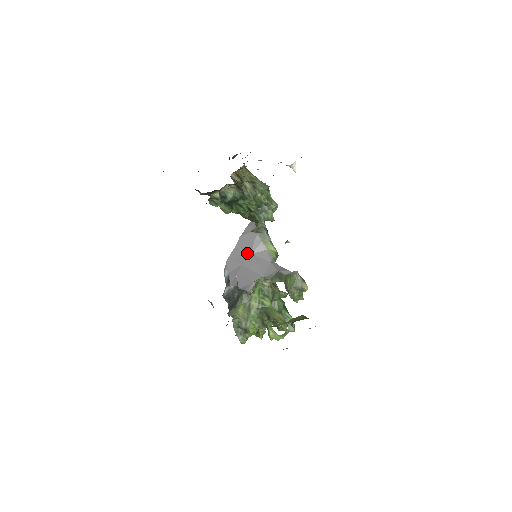
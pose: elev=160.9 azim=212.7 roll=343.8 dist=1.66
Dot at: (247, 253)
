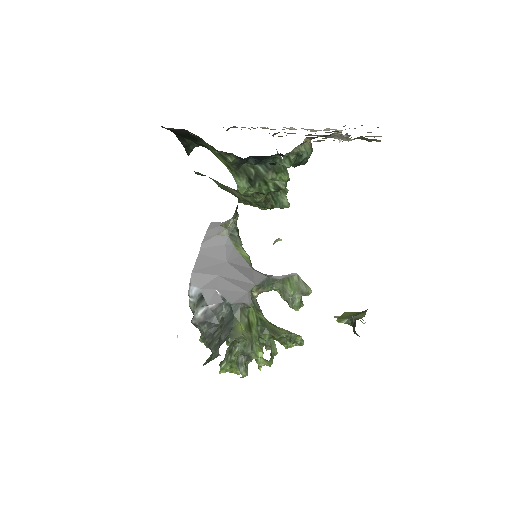
Dot at: (220, 261)
